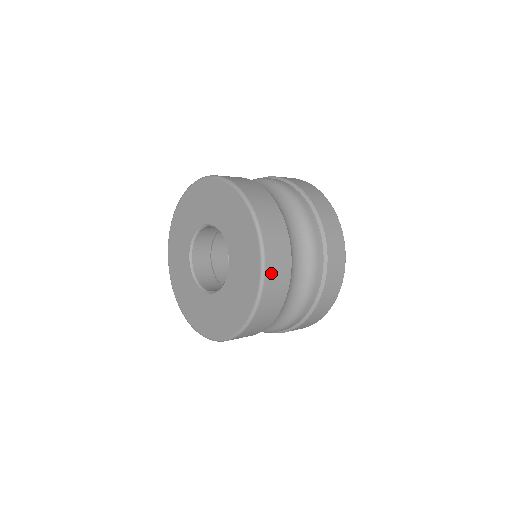
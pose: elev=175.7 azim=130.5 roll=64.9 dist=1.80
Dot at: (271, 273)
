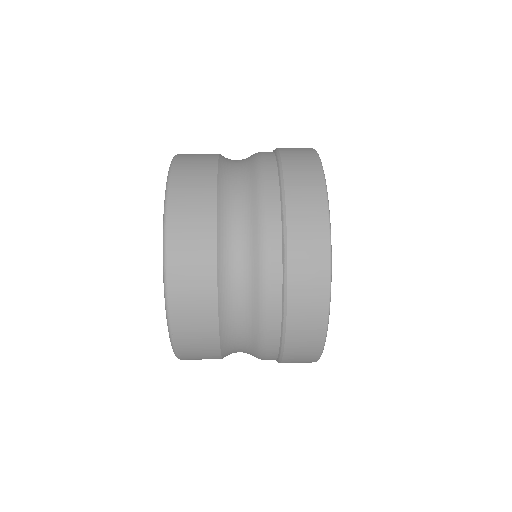
Dot at: occluded
